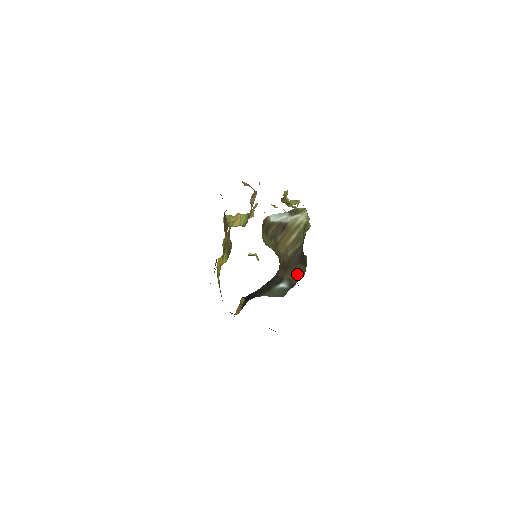
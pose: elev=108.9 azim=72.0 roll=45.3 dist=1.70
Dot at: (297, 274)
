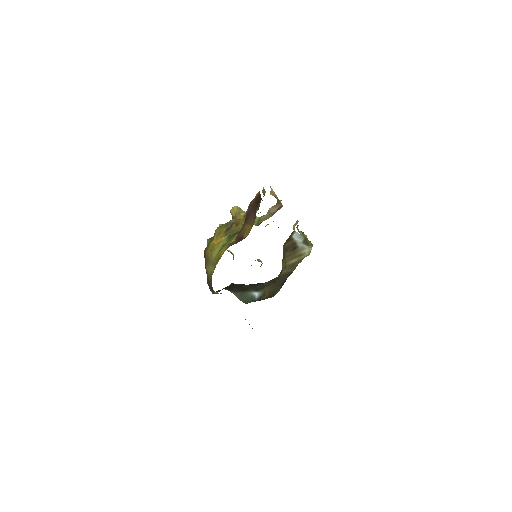
Dot at: (272, 293)
